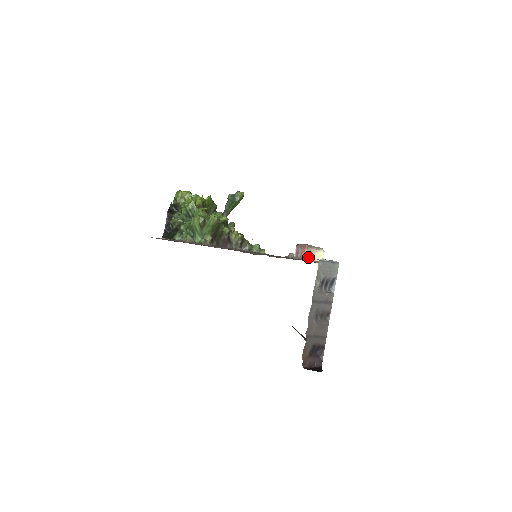
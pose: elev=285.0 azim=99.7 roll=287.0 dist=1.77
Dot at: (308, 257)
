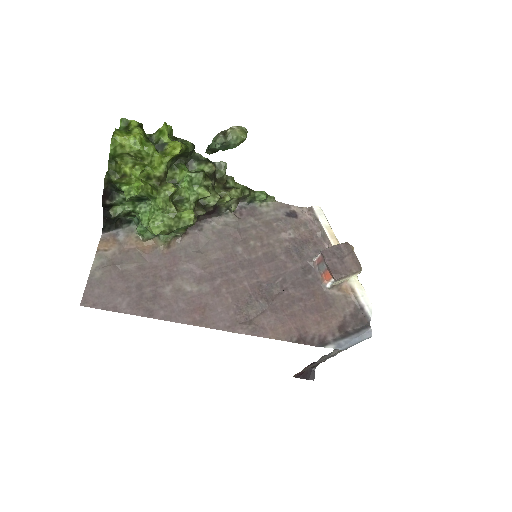
Dot at: (333, 283)
